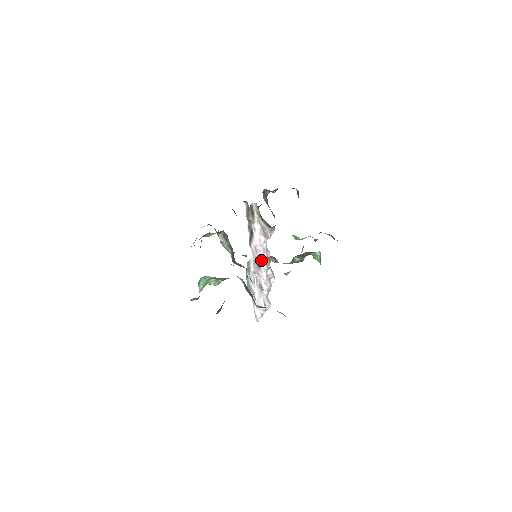
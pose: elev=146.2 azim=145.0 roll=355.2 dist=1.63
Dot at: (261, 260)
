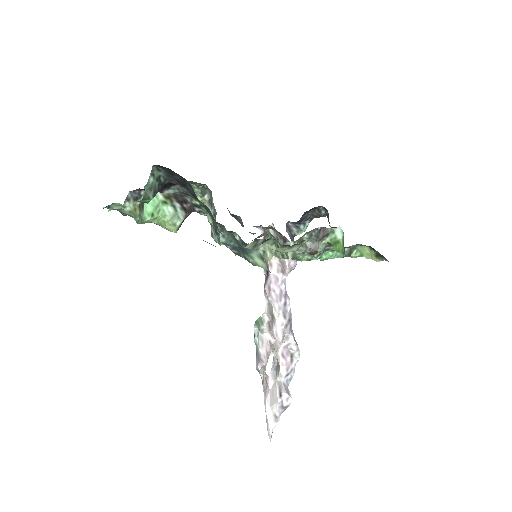
Dot at: (275, 304)
